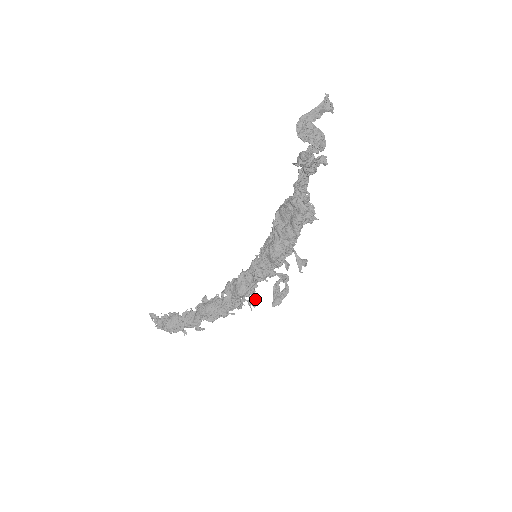
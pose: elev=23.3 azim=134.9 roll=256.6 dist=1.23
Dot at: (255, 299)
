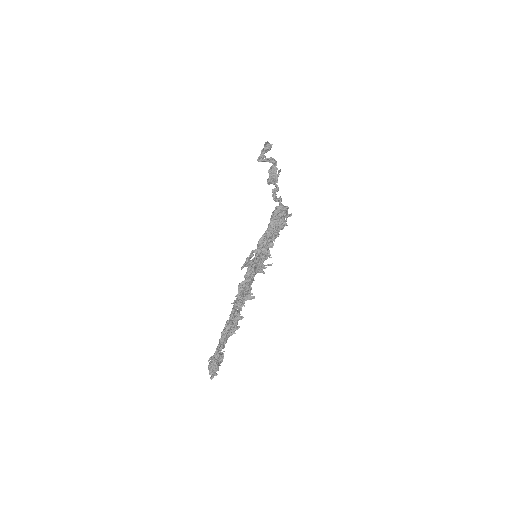
Dot at: (246, 287)
